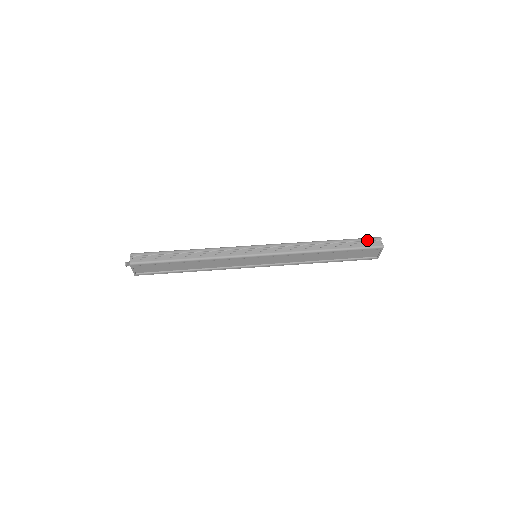
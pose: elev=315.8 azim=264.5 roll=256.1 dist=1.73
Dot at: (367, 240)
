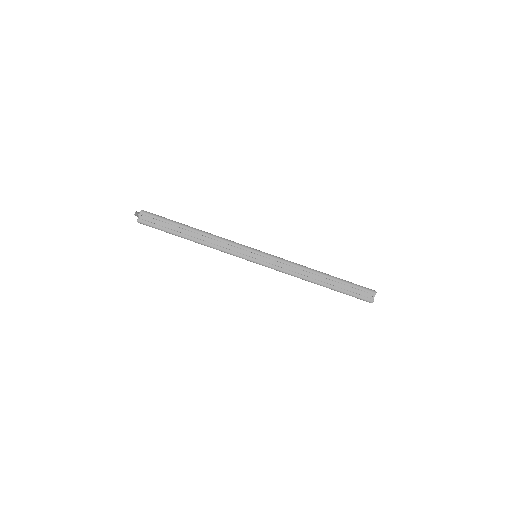
Dot at: (362, 290)
